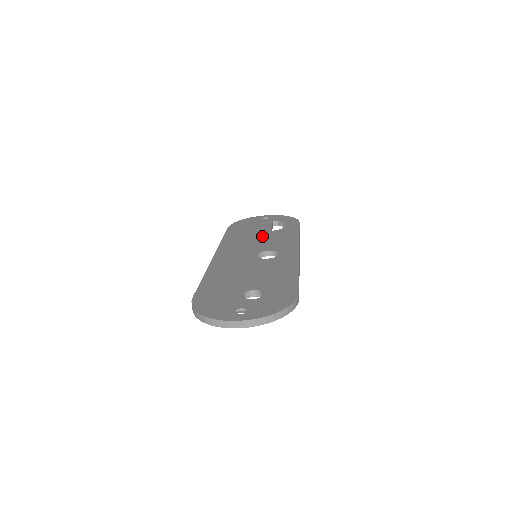
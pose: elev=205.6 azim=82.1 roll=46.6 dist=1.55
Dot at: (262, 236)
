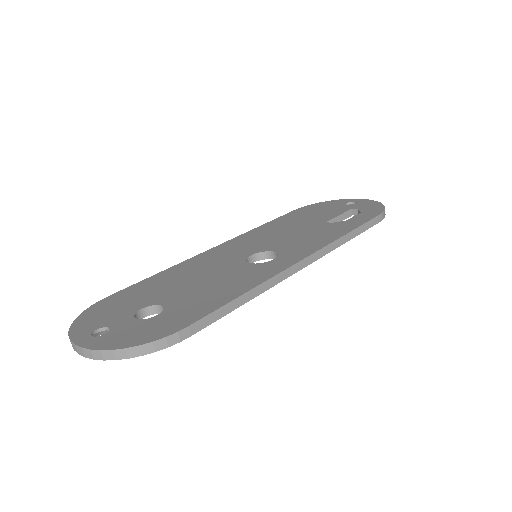
Dot at: (303, 228)
